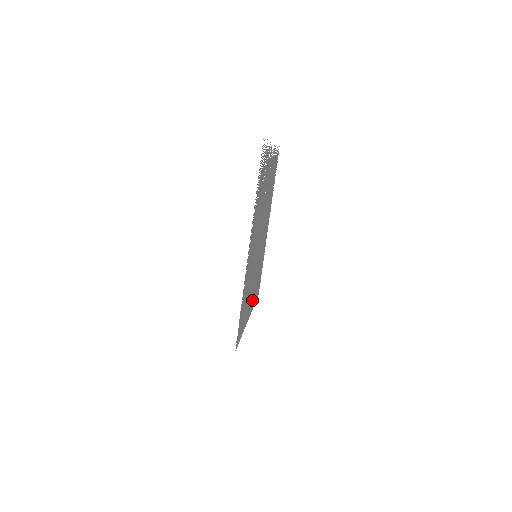
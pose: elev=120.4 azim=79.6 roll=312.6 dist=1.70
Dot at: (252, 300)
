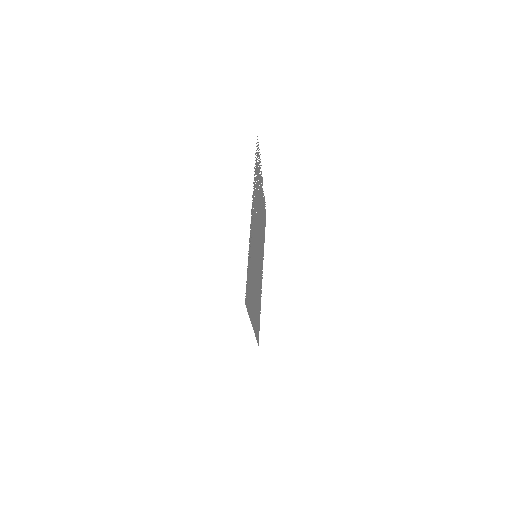
Dot at: (254, 315)
